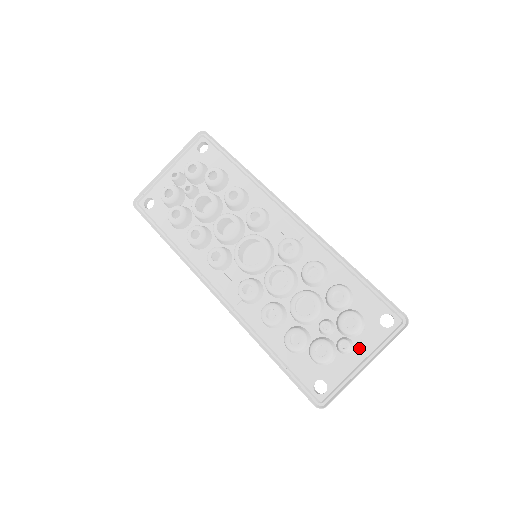
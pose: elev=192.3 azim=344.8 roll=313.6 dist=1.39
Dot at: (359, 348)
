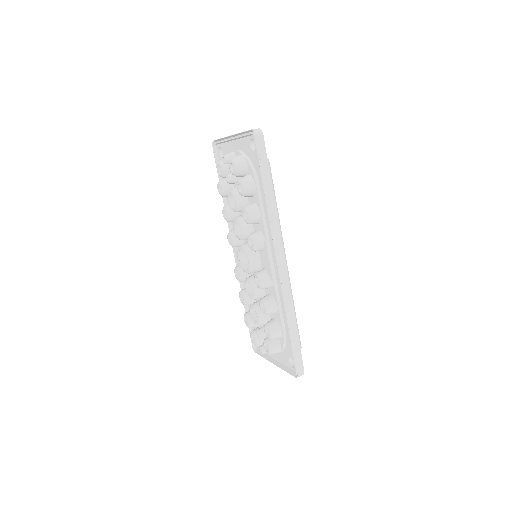
Dot at: (277, 354)
